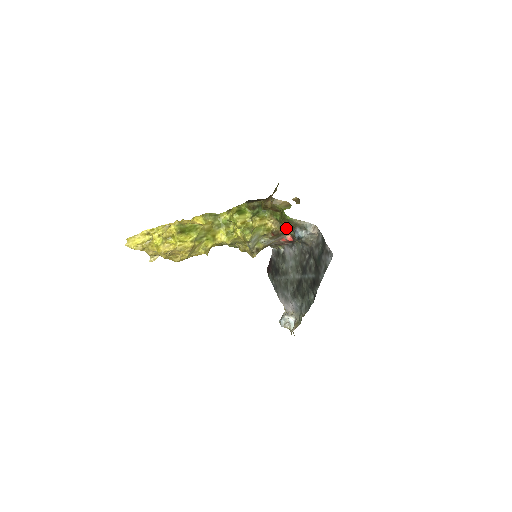
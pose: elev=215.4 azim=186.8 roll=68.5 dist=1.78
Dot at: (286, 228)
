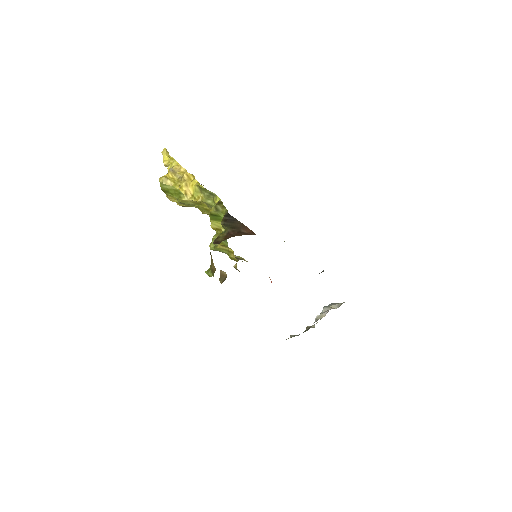
Dot at: occluded
